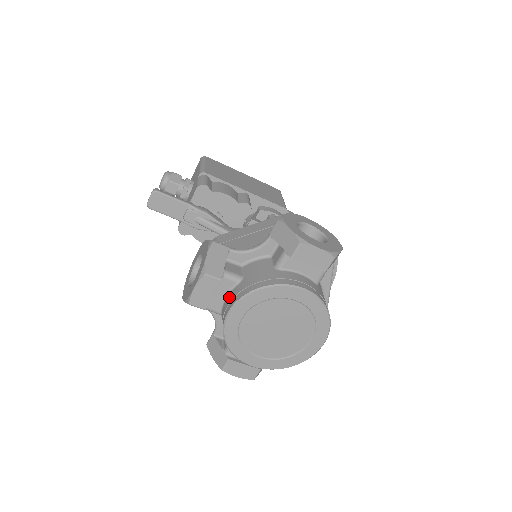
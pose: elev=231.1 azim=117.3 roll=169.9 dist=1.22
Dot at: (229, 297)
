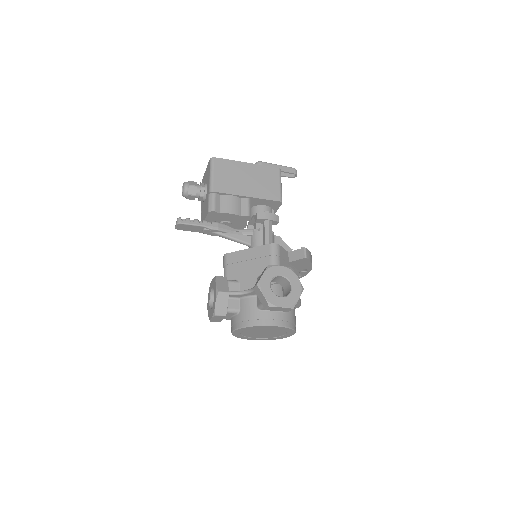
Dot at: (233, 320)
